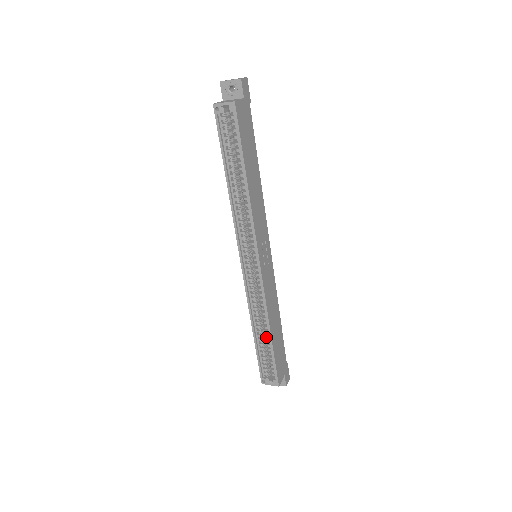
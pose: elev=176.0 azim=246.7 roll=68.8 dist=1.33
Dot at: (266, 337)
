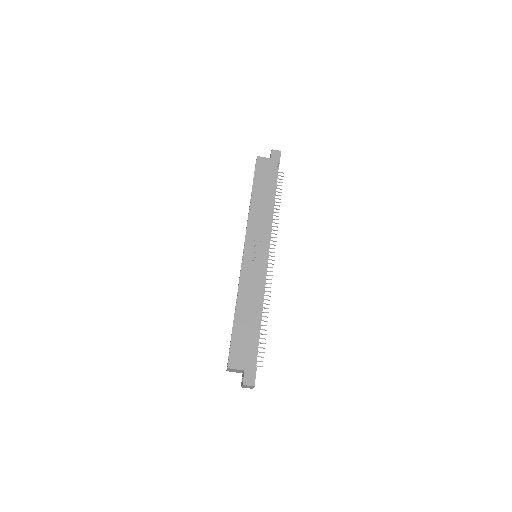
Dot at: occluded
